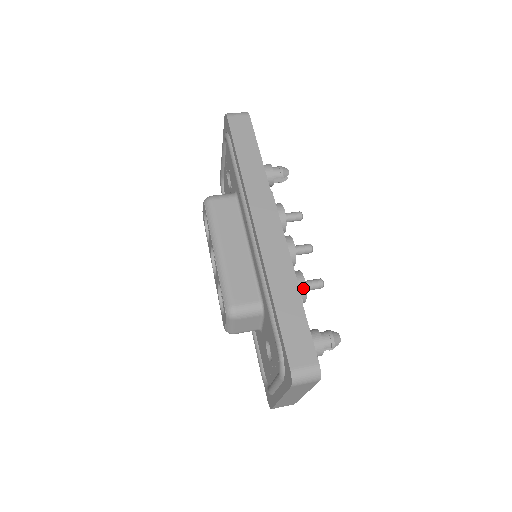
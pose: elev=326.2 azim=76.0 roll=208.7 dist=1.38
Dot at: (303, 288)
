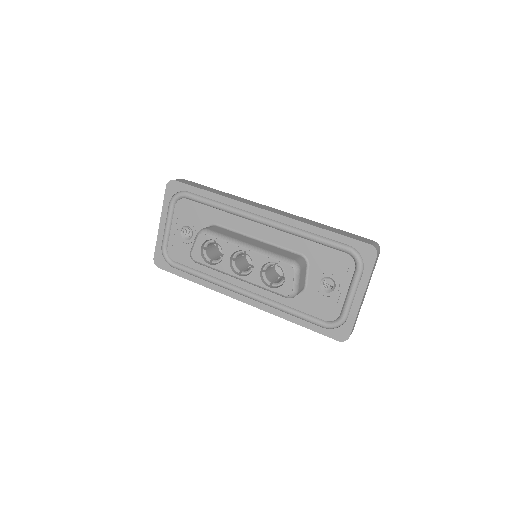
Dot at: occluded
